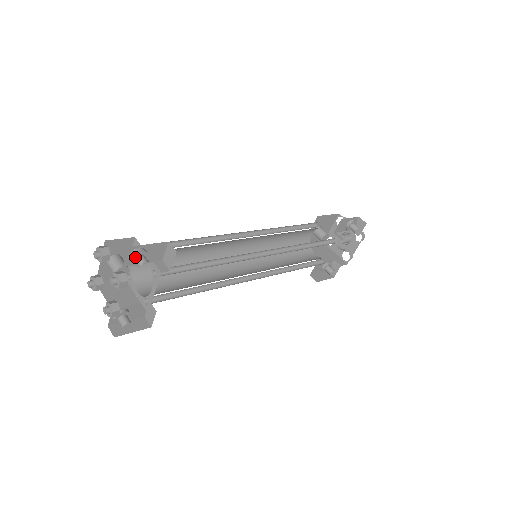
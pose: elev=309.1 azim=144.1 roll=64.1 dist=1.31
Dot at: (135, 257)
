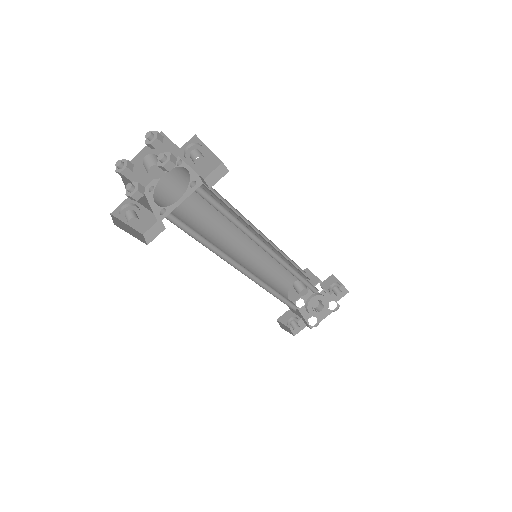
Dot at: (194, 149)
